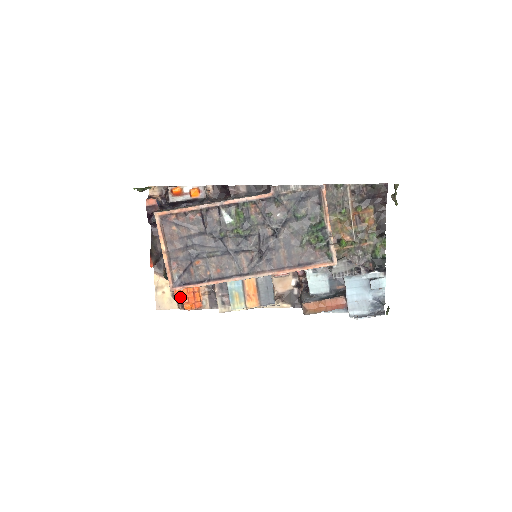
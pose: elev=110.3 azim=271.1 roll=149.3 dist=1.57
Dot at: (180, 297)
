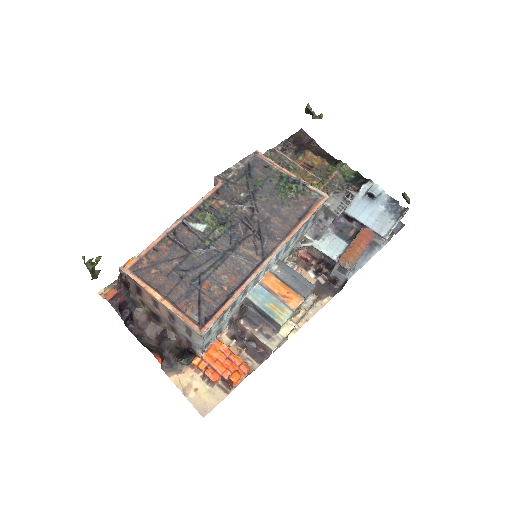
Dot at: (218, 376)
